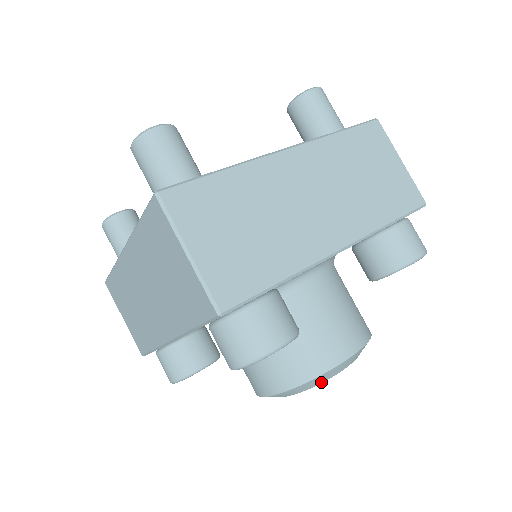
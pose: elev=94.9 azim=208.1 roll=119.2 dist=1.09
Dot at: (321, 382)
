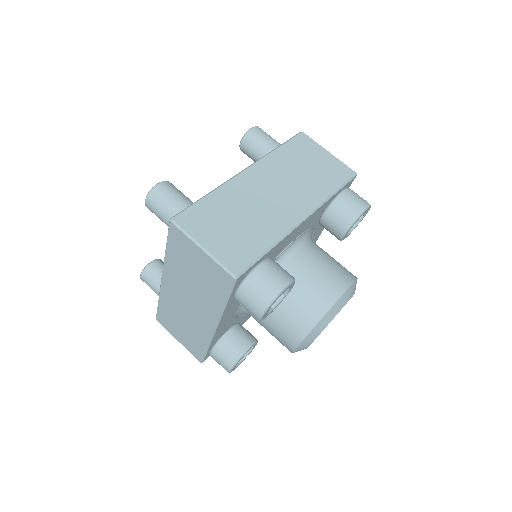
Dot at: (331, 320)
